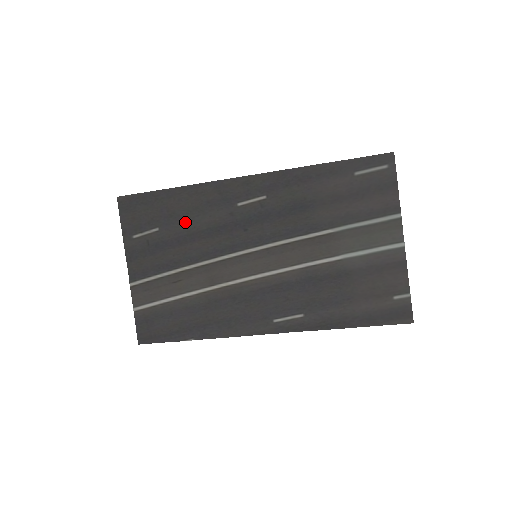
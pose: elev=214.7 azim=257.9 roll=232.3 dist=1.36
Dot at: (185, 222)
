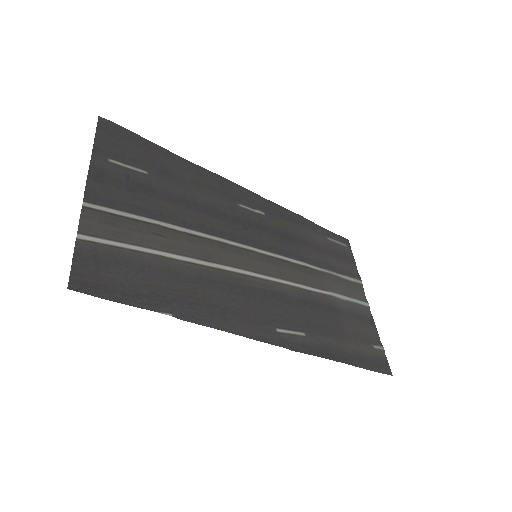
Dot at: (180, 187)
